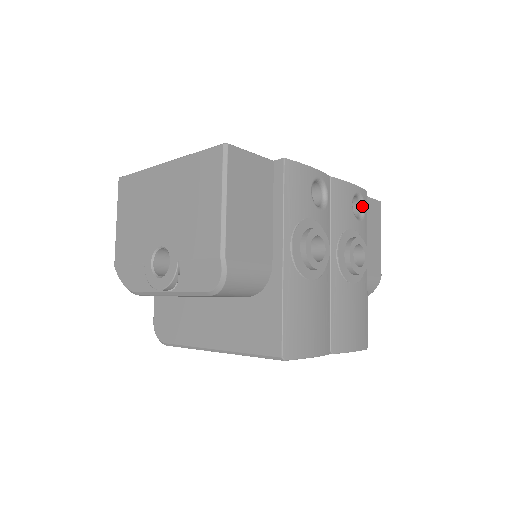
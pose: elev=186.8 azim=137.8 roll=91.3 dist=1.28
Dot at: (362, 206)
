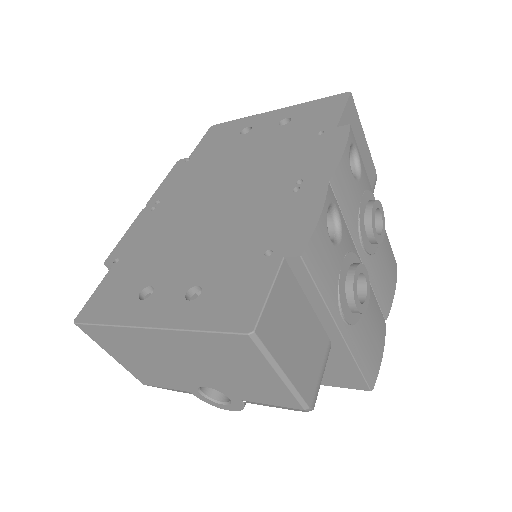
Dot at: (354, 150)
